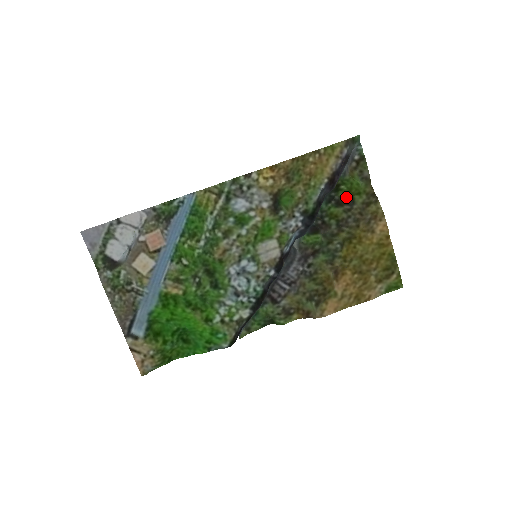
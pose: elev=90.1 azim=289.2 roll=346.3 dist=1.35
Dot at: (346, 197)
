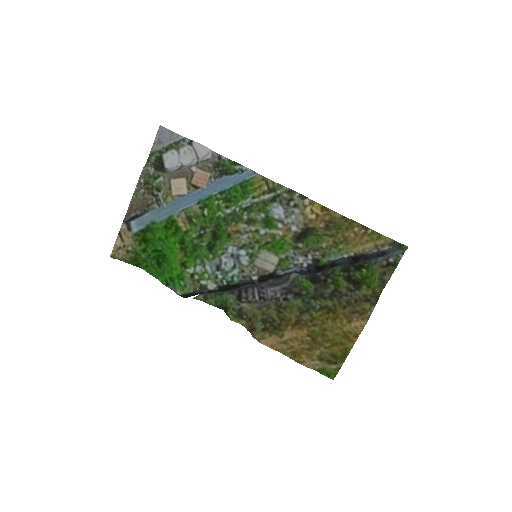
Dot at: (358, 280)
